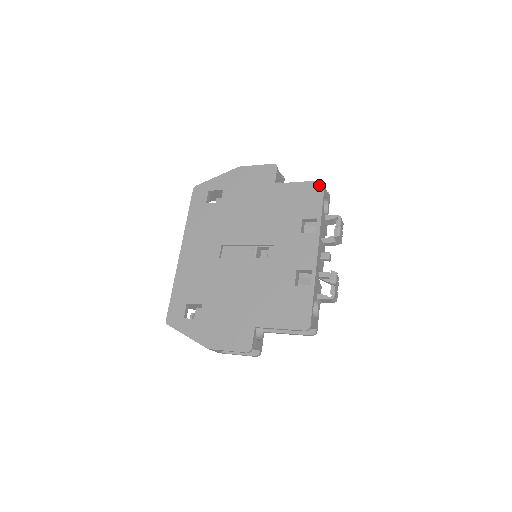
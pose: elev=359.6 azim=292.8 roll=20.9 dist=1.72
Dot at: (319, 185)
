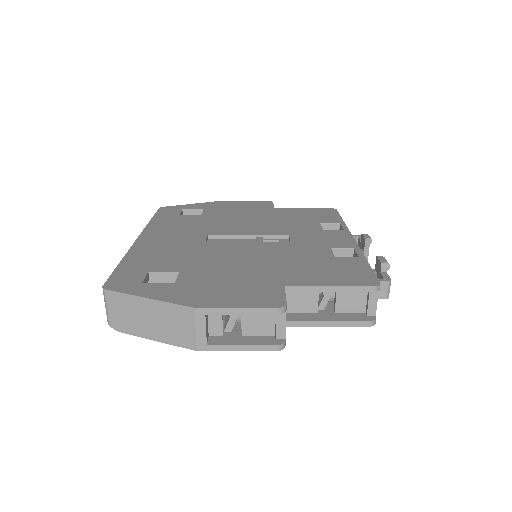
Dot at: (330, 209)
